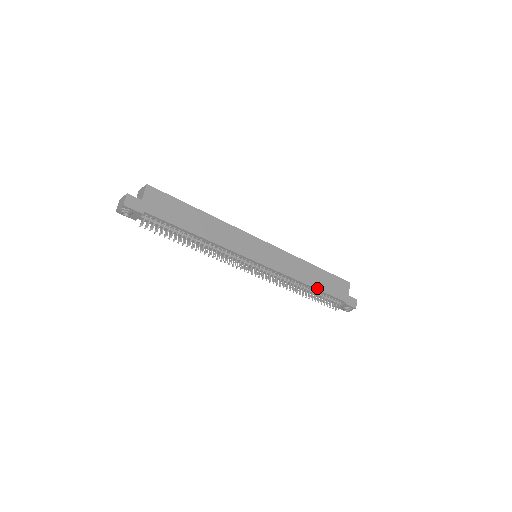
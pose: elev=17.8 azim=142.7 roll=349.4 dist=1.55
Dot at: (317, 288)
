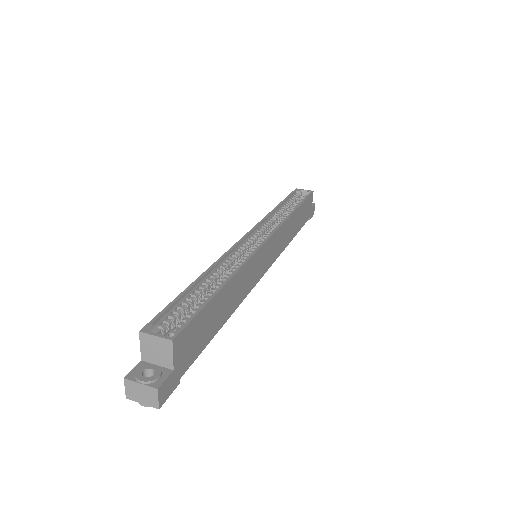
Dot at: occluded
